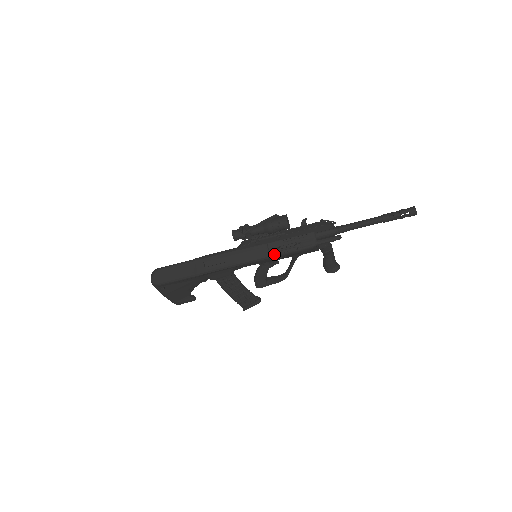
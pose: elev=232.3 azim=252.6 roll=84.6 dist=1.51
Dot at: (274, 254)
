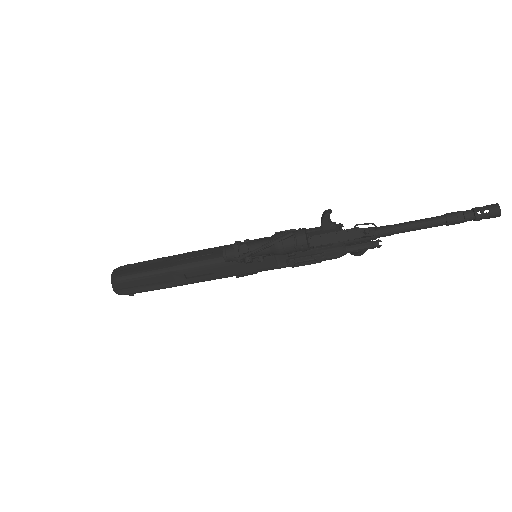
Dot at: (284, 266)
